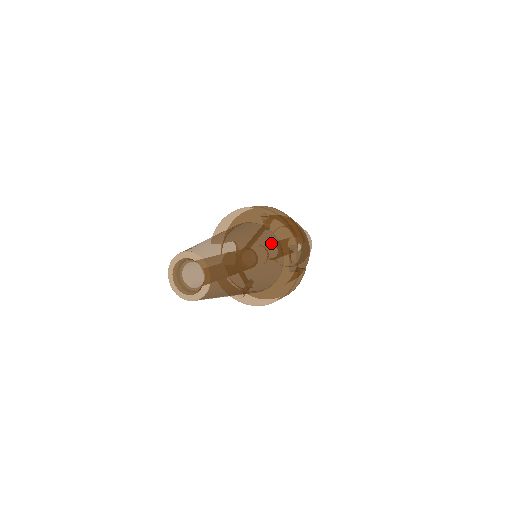
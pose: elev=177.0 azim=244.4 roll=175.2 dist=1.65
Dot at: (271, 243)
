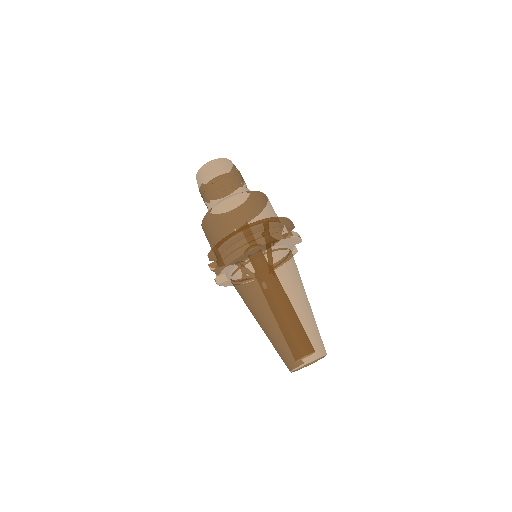
Dot at: (294, 262)
